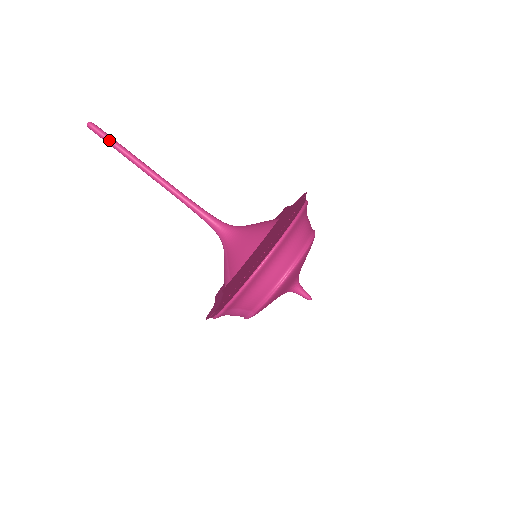
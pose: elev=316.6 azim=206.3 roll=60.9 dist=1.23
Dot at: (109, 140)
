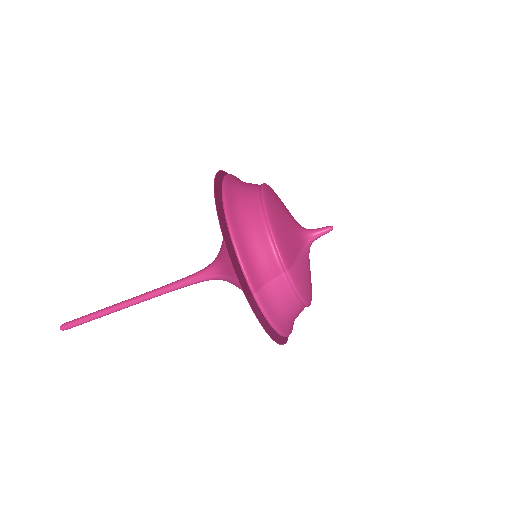
Dot at: (81, 319)
